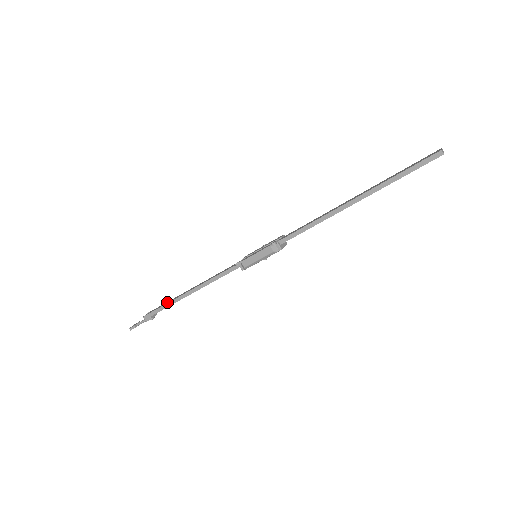
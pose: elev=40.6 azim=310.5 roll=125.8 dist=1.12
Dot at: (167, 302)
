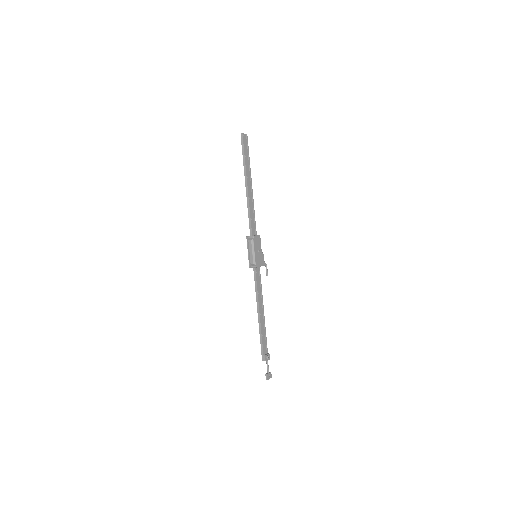
Dot at: (262, 337)
